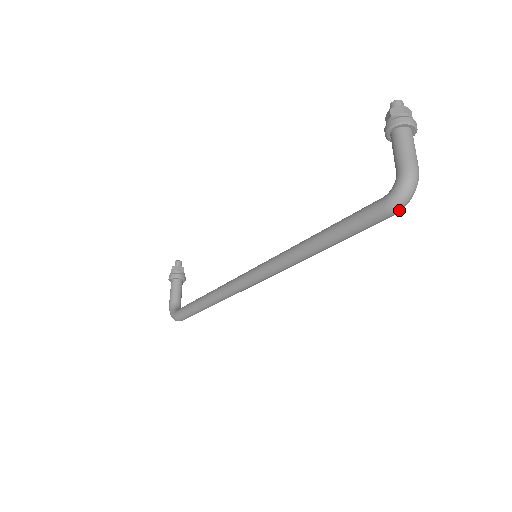
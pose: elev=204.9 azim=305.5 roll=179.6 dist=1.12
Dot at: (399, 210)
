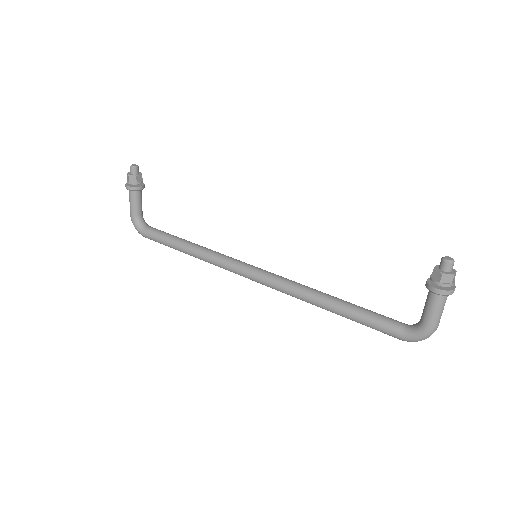
Dot at: occluded
